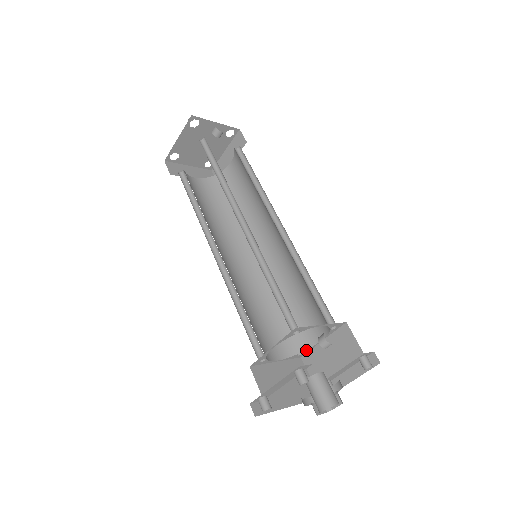
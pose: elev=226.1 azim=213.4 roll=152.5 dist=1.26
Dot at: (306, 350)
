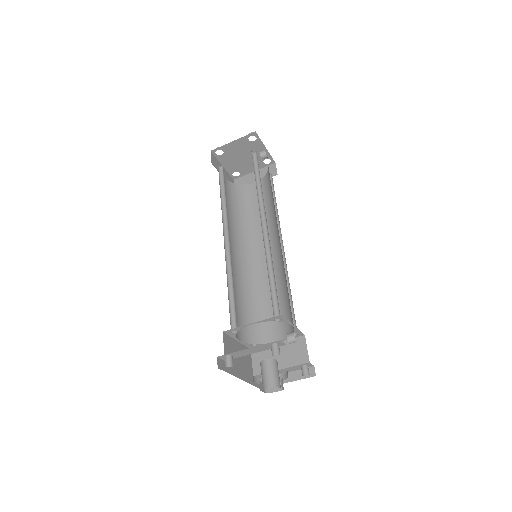
Dot at: (260, 344)
